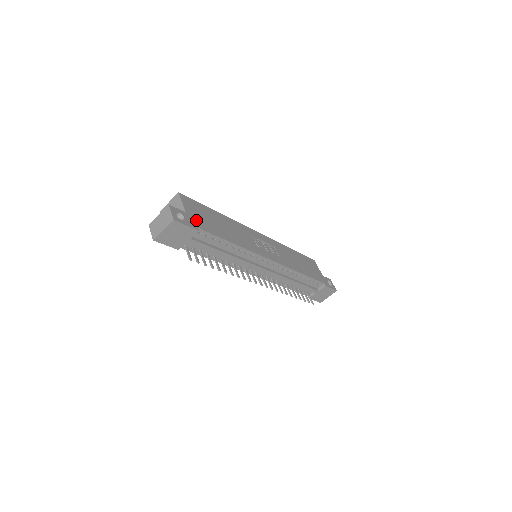
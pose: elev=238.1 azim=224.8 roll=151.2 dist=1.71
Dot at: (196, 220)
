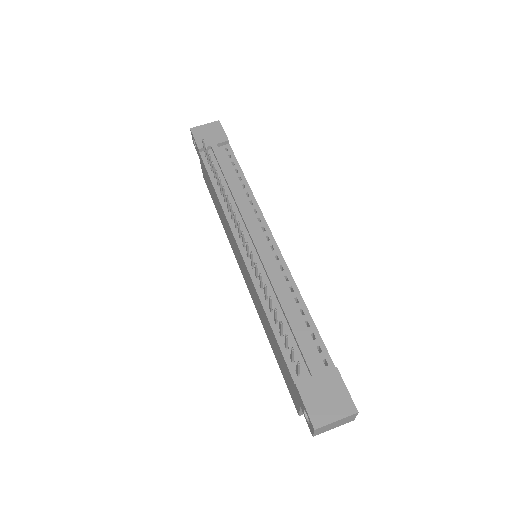
Dot at: occluded
